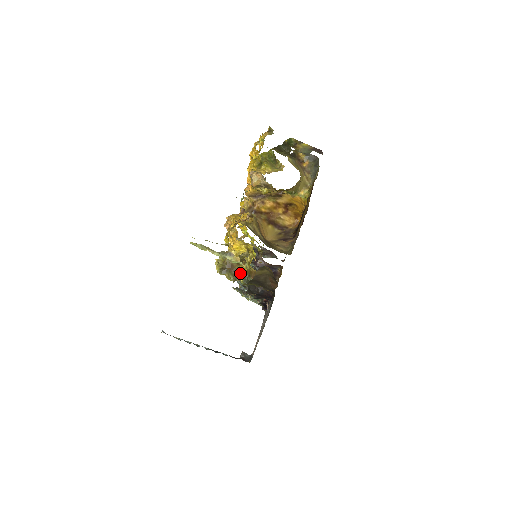
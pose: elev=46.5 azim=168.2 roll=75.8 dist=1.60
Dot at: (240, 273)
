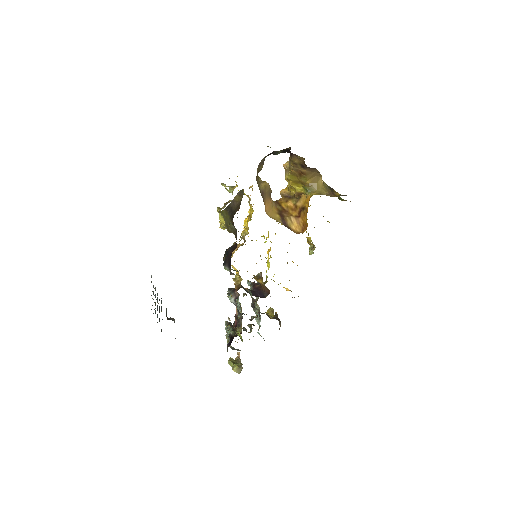
Dot at: occluded
